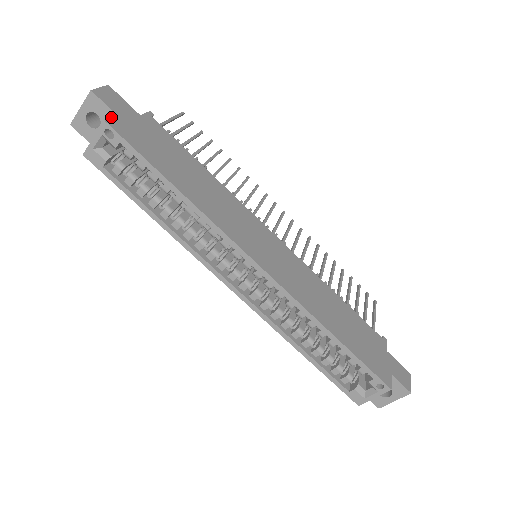
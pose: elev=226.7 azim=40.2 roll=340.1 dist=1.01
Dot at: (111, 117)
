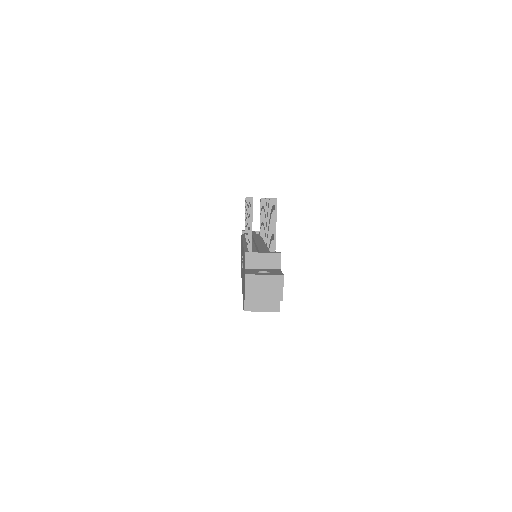
Dot at: occluded
